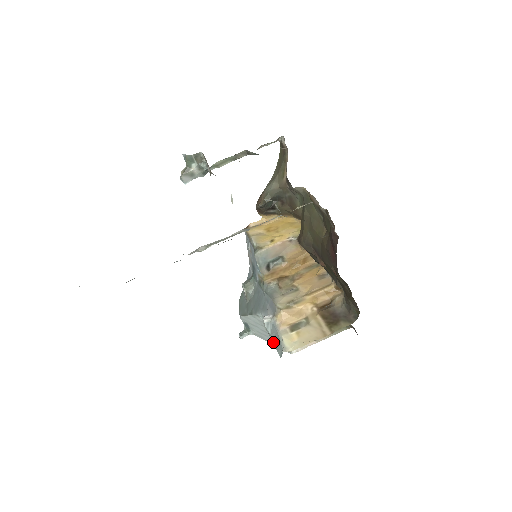
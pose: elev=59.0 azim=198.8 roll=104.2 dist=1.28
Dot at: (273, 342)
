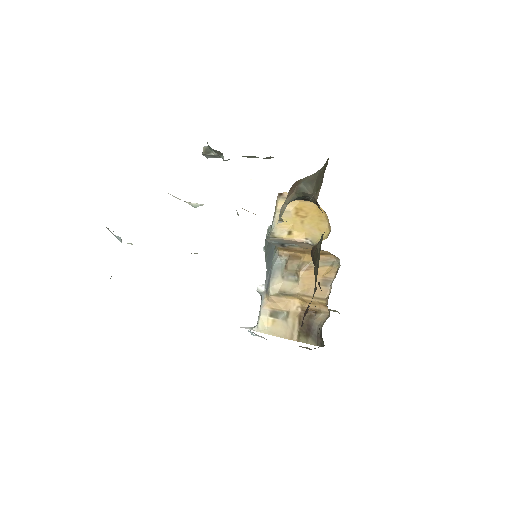
Dot at: occluded
